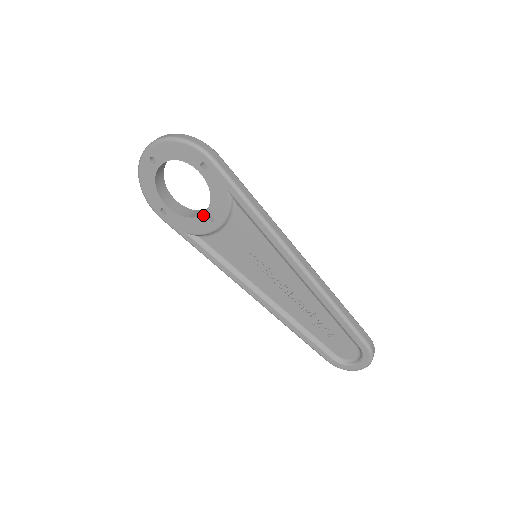
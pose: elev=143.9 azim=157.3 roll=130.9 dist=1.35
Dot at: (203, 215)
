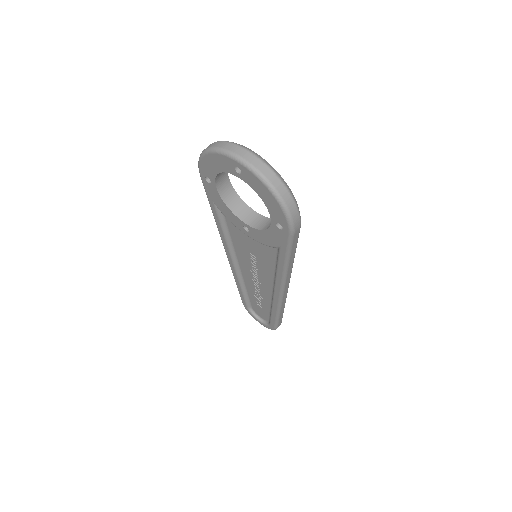
Dot at: (242, 221)
